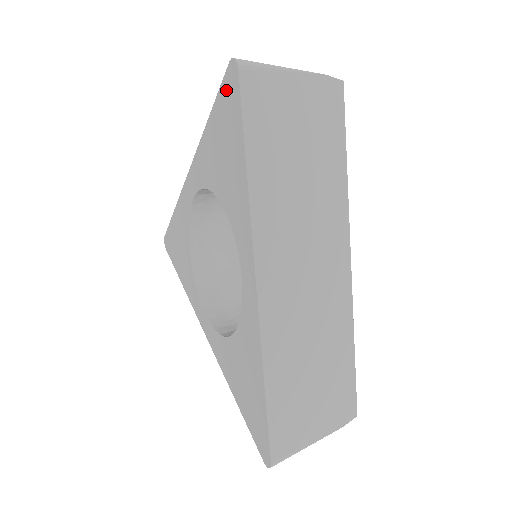
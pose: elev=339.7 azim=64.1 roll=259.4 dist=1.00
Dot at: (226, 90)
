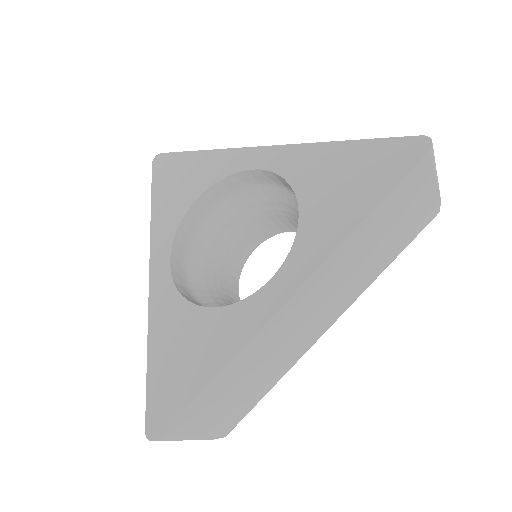
Dot at: (158, 170)
